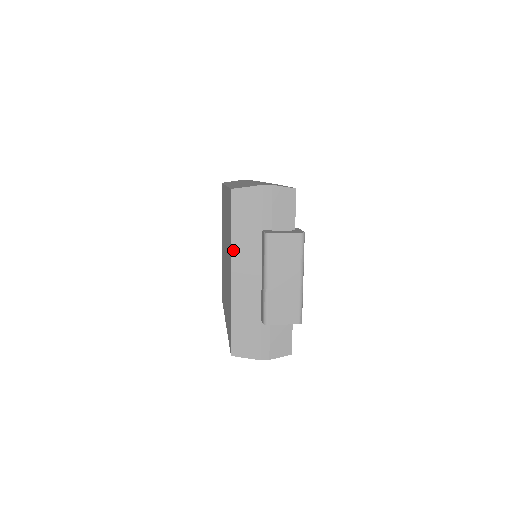
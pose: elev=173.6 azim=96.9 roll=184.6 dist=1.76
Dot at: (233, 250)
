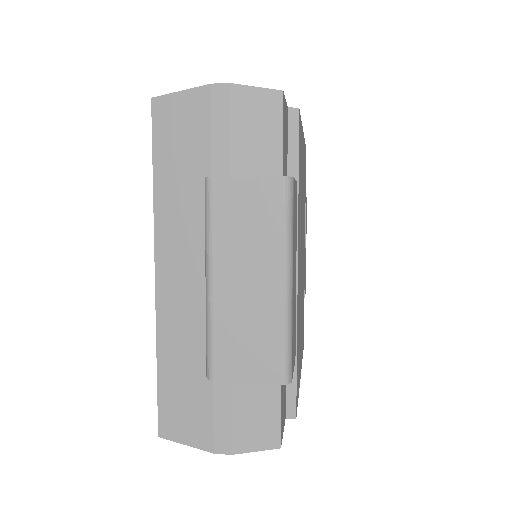
Dot at: (158, 222)
